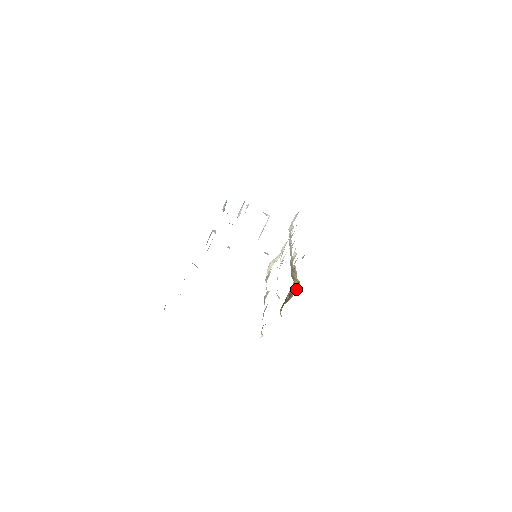
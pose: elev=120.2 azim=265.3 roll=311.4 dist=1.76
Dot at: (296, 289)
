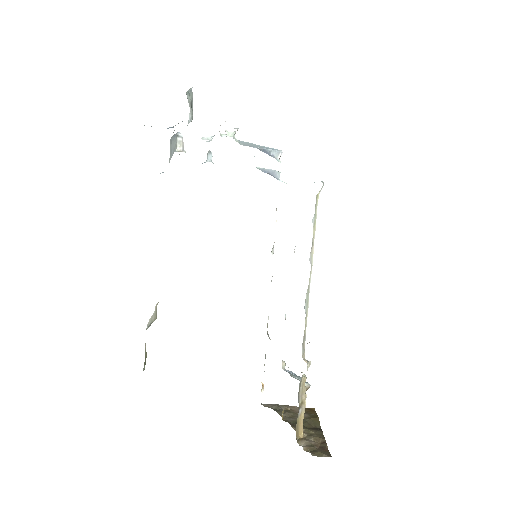
Dot at: occluded
